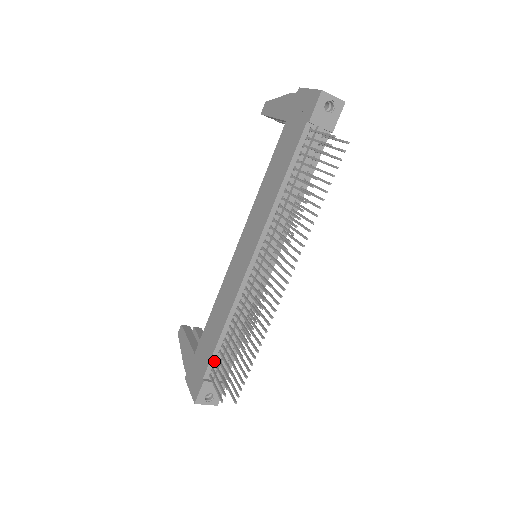
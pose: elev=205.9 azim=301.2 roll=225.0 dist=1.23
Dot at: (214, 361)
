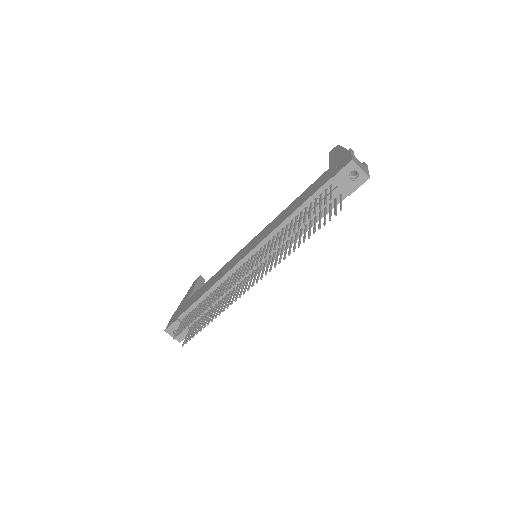
Dot at: (190, 311)
